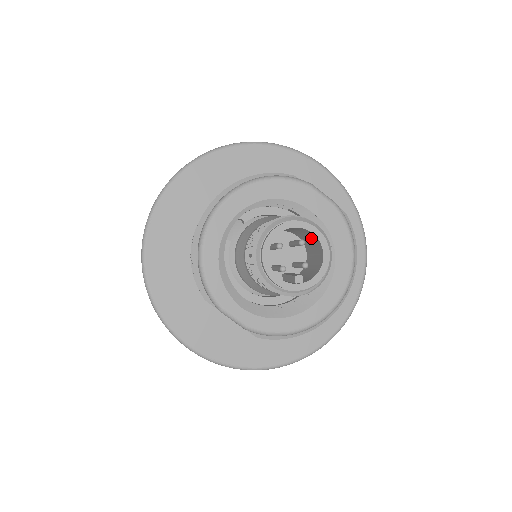
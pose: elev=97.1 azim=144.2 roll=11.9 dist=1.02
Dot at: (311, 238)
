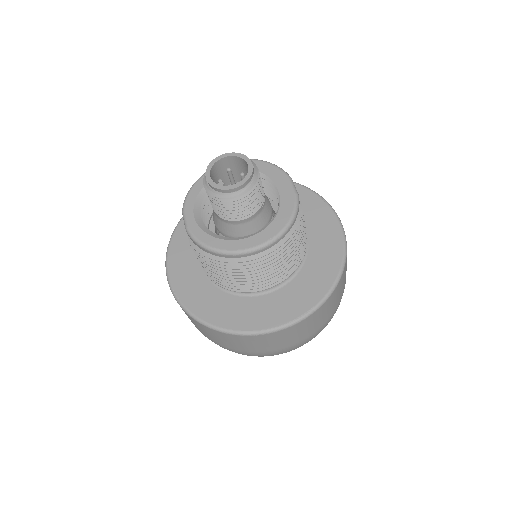
Dot at: occluded
